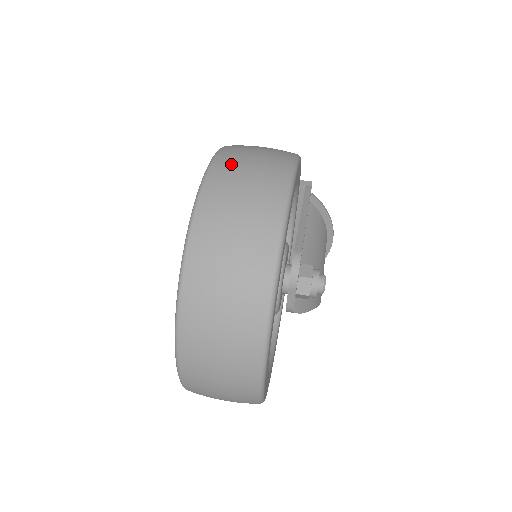
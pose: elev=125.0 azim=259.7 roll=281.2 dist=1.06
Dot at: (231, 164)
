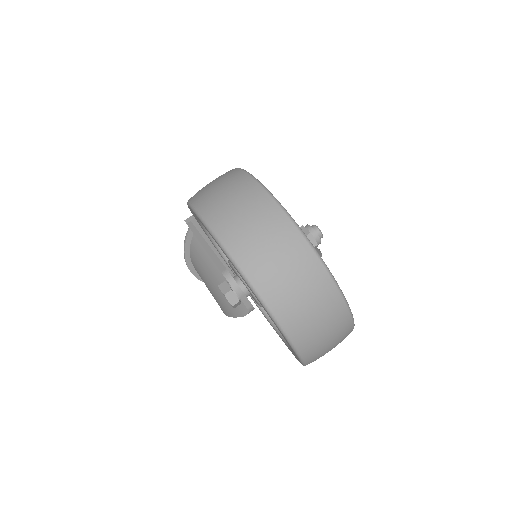
Dot at: (214, 206)
